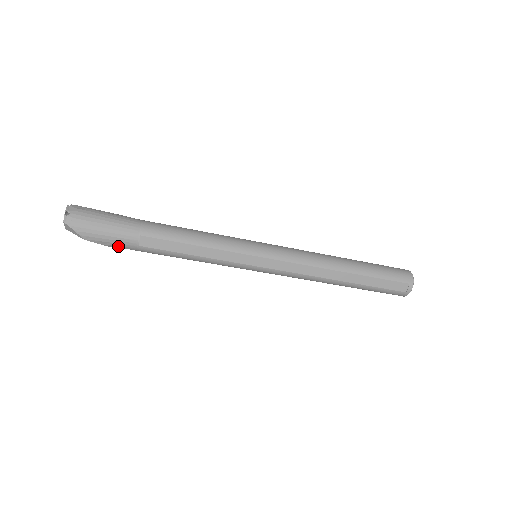
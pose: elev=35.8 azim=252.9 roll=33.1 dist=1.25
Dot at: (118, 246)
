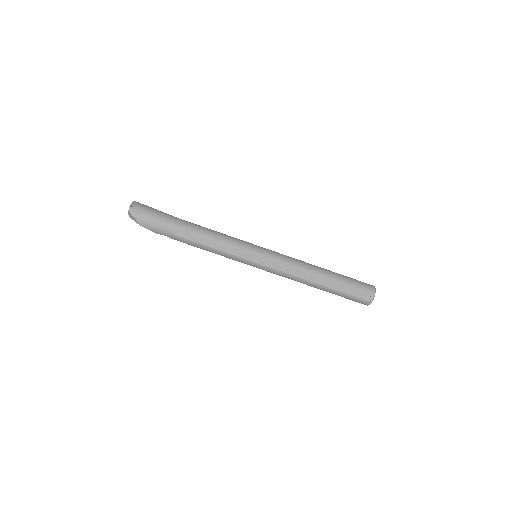
Dot at: (161, 233)
